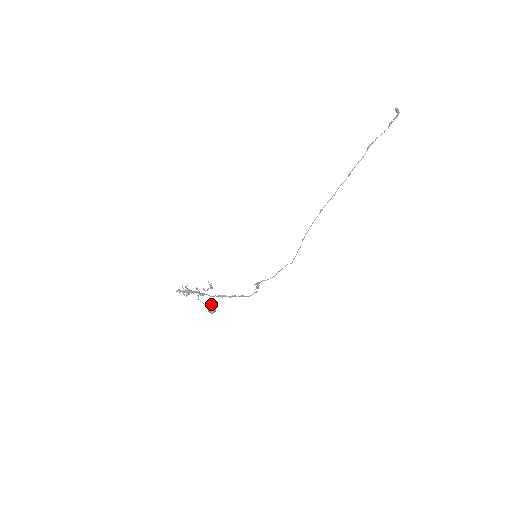
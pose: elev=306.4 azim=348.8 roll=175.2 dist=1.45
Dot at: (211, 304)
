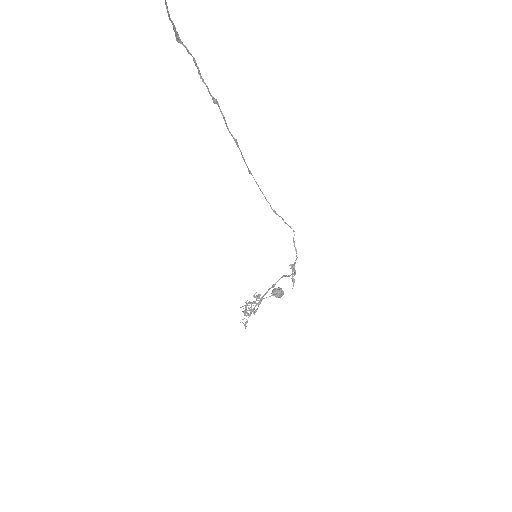
Dot at: (274, 295)
